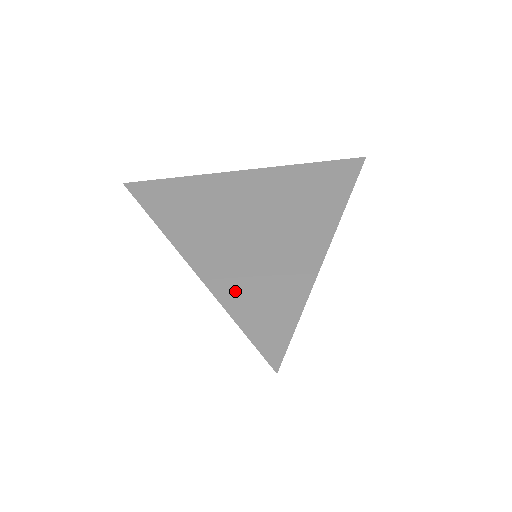
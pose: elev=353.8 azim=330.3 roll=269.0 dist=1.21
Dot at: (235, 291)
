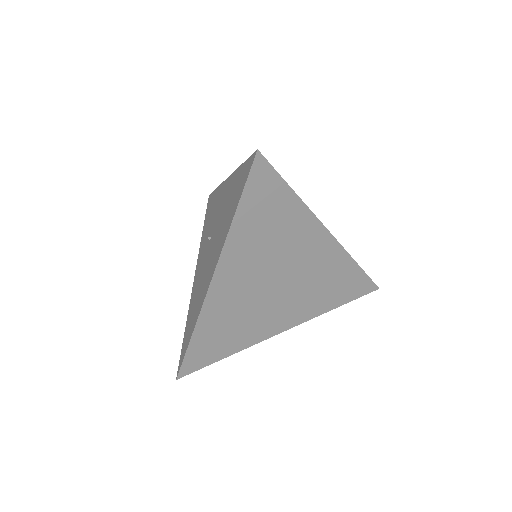
Dot at: occluded
